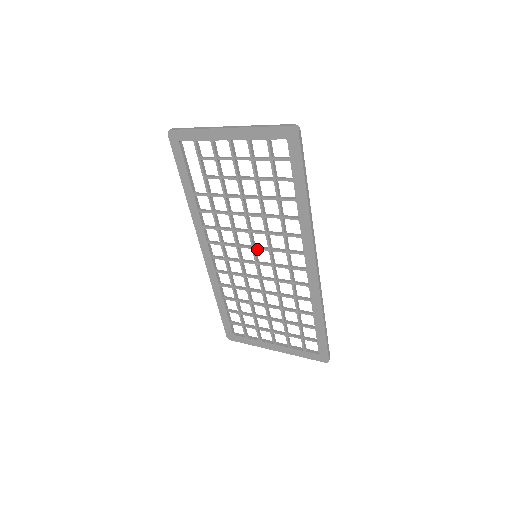
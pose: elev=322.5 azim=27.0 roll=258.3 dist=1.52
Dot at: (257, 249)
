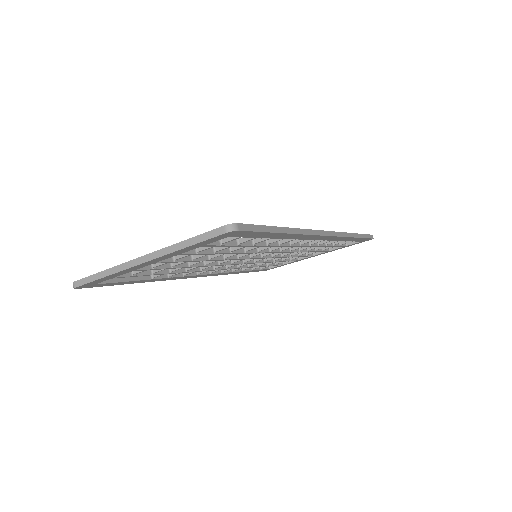
Dot at: occluded
